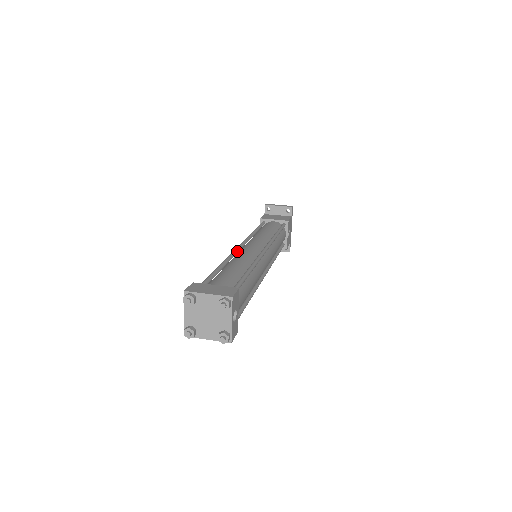
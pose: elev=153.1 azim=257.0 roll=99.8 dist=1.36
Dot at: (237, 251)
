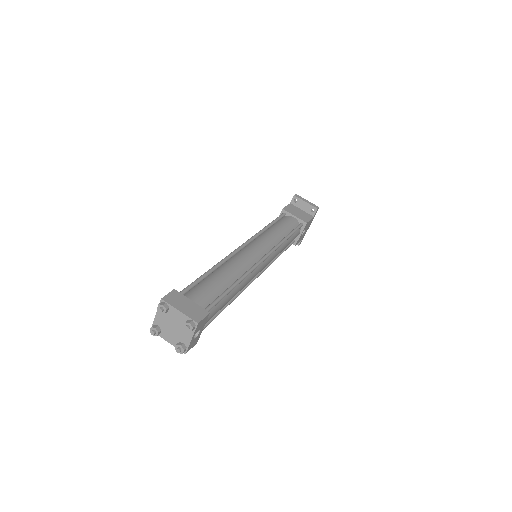
Dot at: (237, 252)
